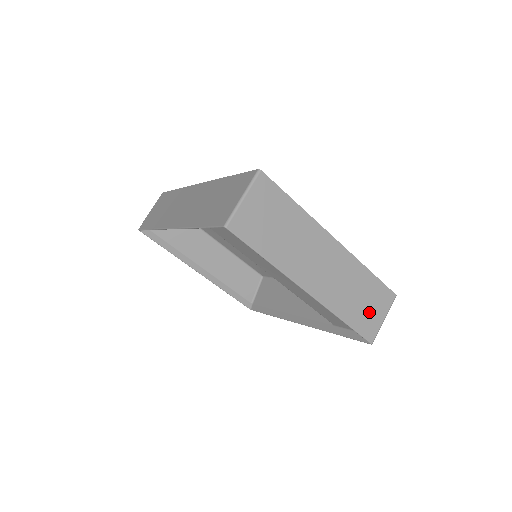
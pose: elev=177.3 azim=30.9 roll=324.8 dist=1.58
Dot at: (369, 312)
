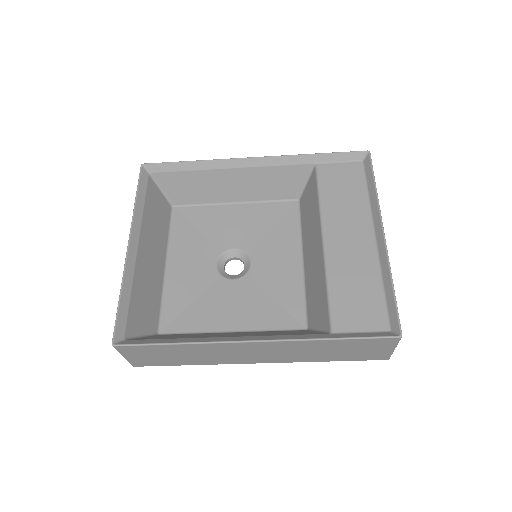
Dot at: occluded
